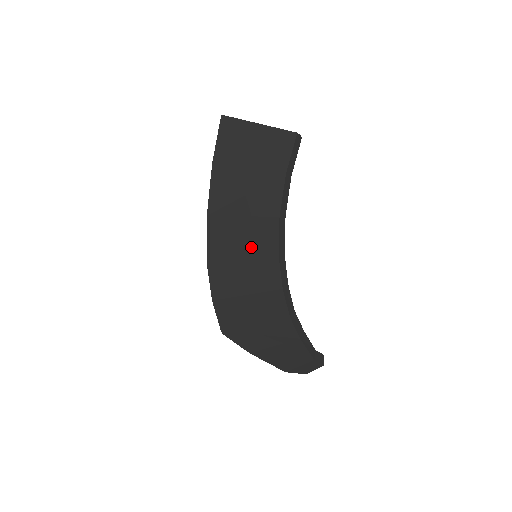
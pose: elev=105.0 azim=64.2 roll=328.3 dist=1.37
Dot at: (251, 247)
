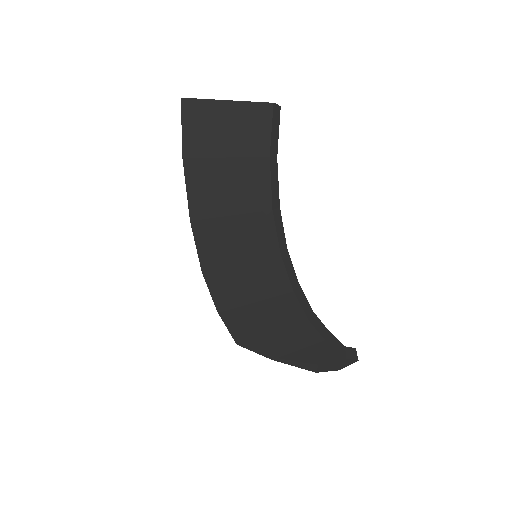
Dot at: (247, 249)
